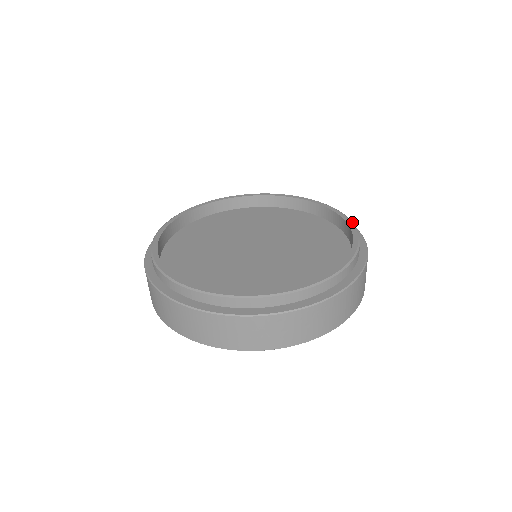
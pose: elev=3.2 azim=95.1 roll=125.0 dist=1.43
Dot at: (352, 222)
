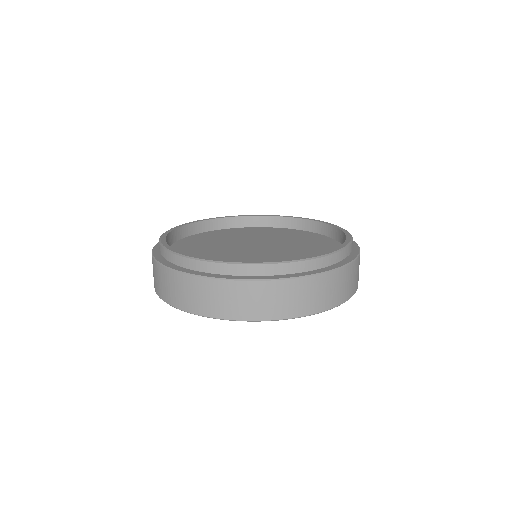
Dot at: occluded
